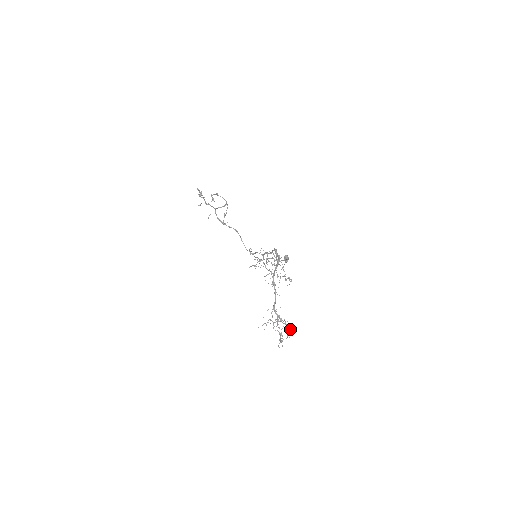
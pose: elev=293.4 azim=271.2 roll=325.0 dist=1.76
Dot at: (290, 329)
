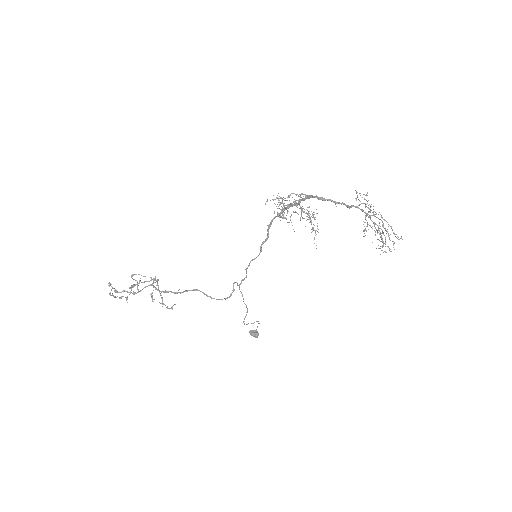
Dot at: (380, 234)
